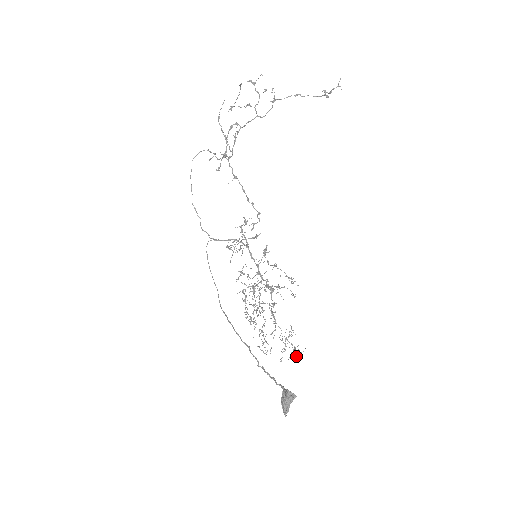
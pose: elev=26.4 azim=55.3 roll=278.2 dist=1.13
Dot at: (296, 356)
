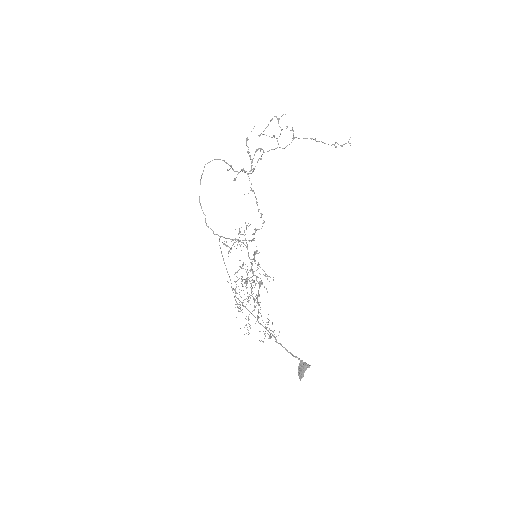
Dot at: occluded
